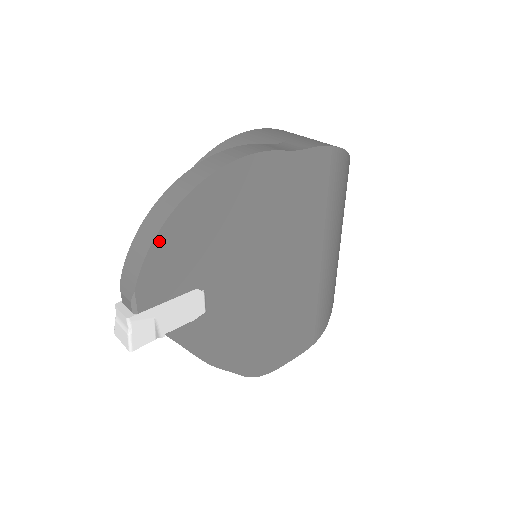
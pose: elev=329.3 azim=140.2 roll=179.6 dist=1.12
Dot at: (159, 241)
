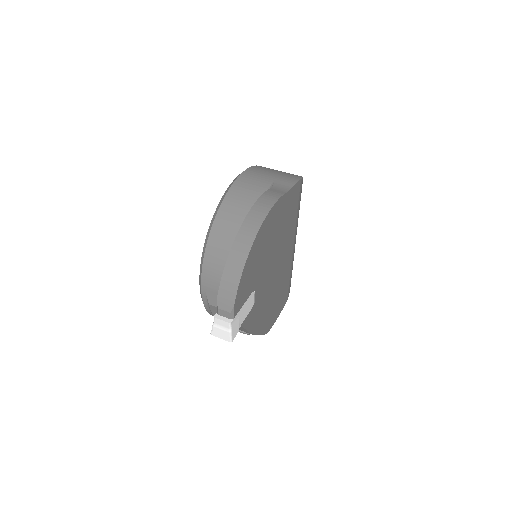
Dot at: (244, 272)
